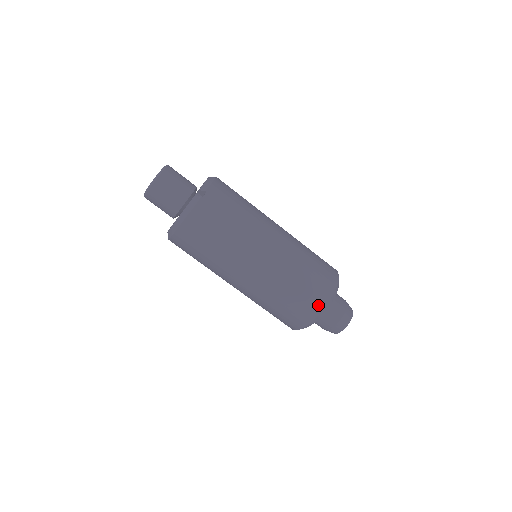
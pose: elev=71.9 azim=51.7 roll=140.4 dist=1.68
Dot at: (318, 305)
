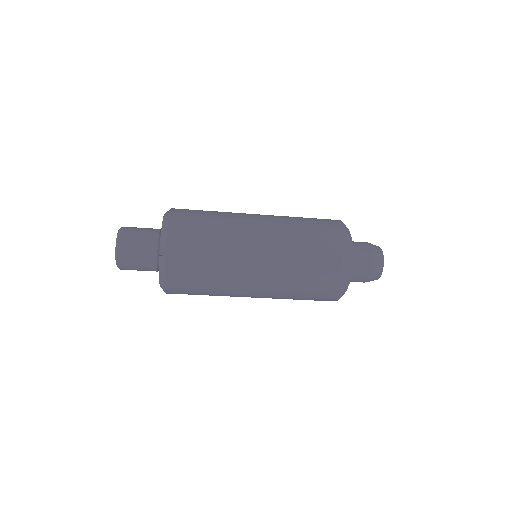
Dot at: (338, 283)
